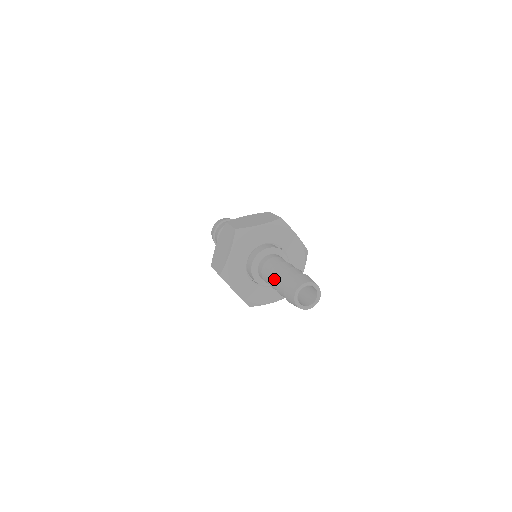
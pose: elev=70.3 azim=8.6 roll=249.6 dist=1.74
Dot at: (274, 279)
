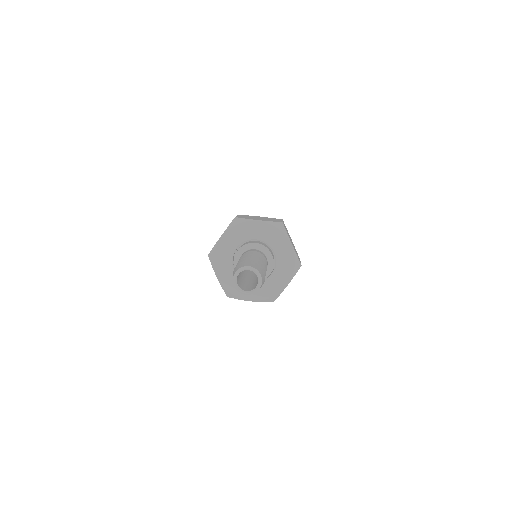
Dot at: occluded
